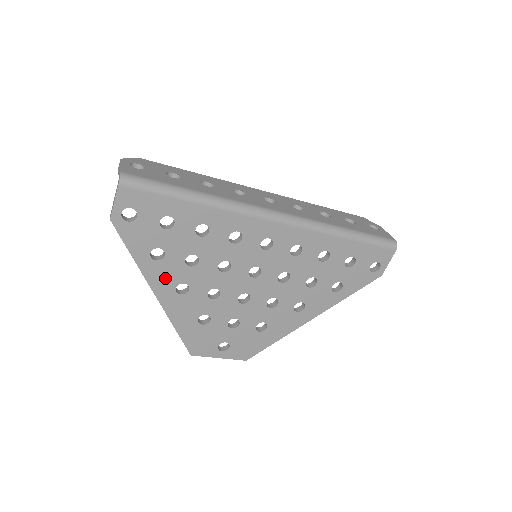
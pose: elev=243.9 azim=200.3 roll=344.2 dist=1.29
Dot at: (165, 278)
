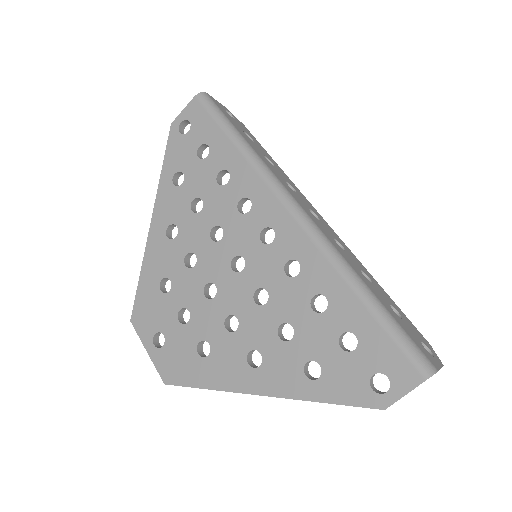
Dot at: (168, 209)
